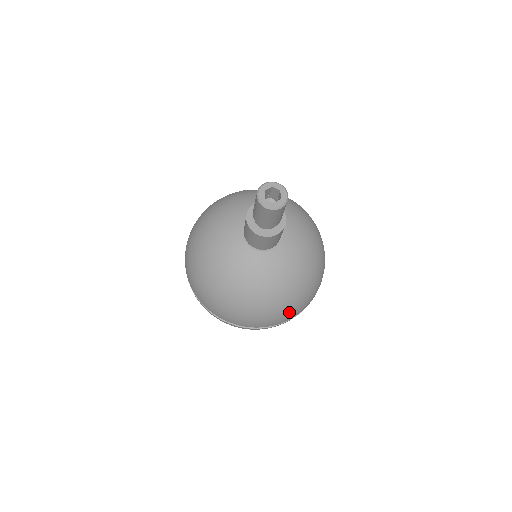
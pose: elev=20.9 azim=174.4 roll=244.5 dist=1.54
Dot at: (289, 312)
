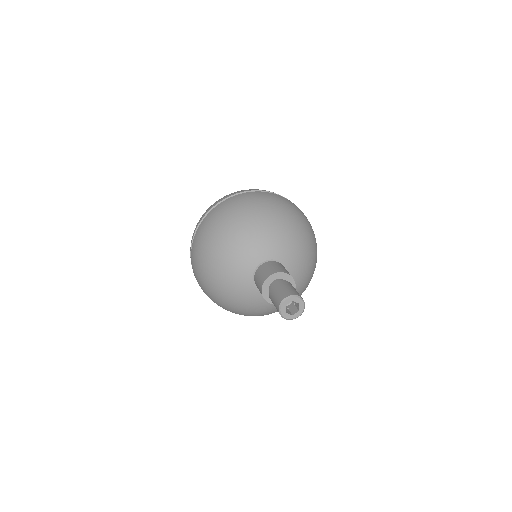
Dot at: occluded
